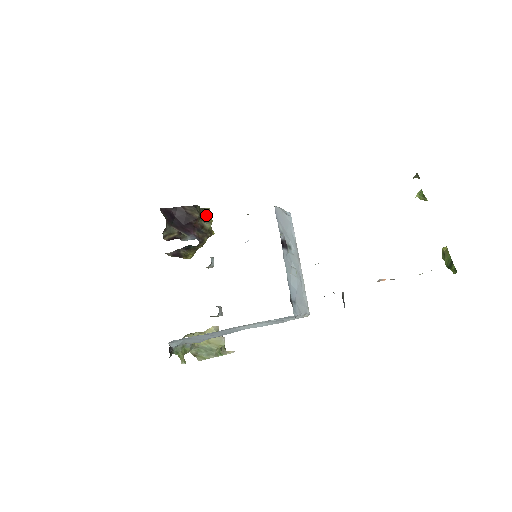
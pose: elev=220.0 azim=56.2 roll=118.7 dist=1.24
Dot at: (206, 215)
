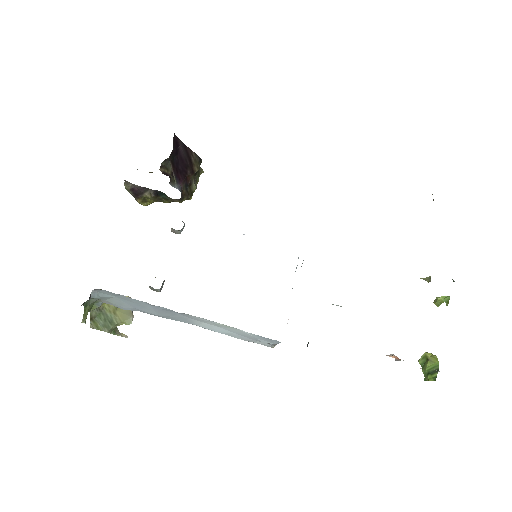
Dot at: (198, 175)
